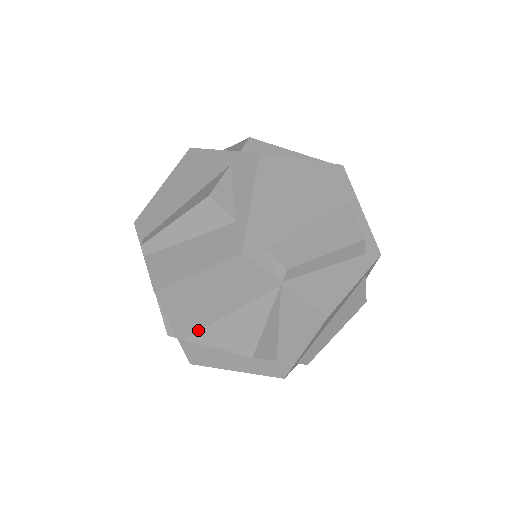
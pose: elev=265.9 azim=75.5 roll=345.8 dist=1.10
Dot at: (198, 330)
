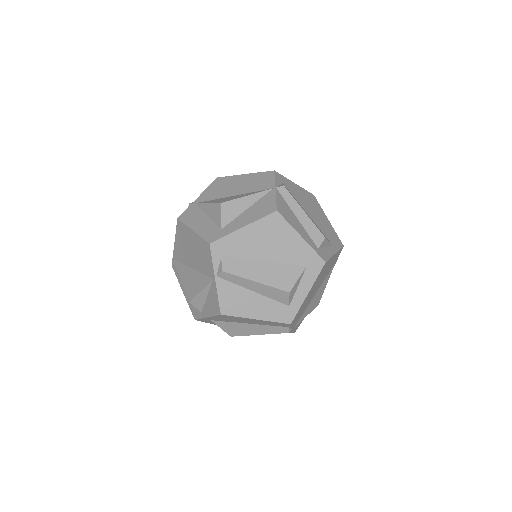
Dot at: (209, 200)
